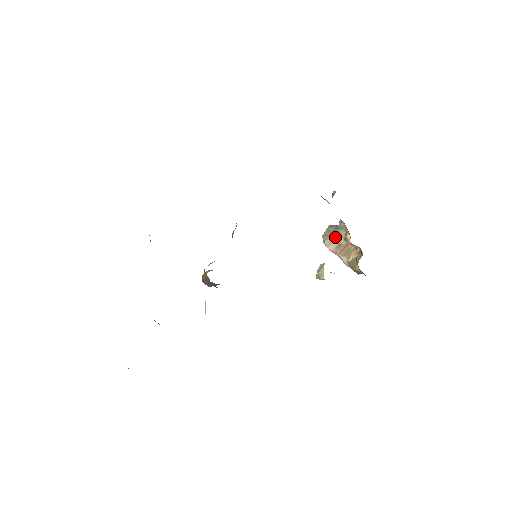
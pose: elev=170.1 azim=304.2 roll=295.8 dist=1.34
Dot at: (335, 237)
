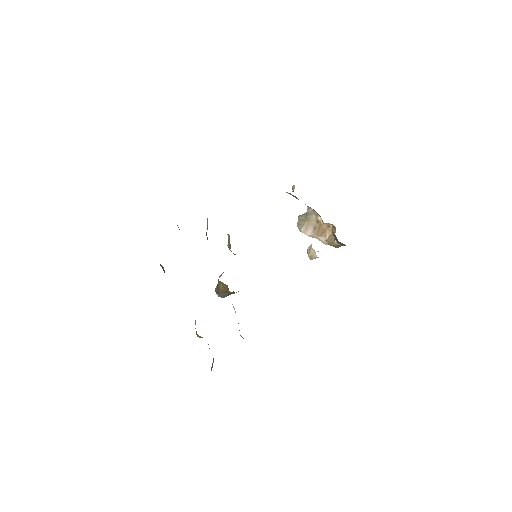
Dot at: (308, 223)
